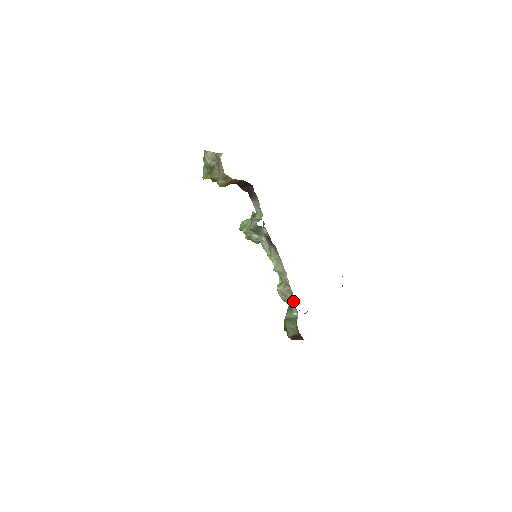
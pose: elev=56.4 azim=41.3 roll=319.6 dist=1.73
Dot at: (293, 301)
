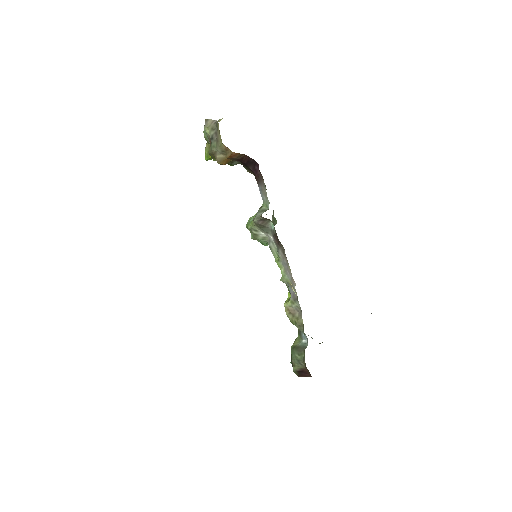
Dot at: (302, 322)
